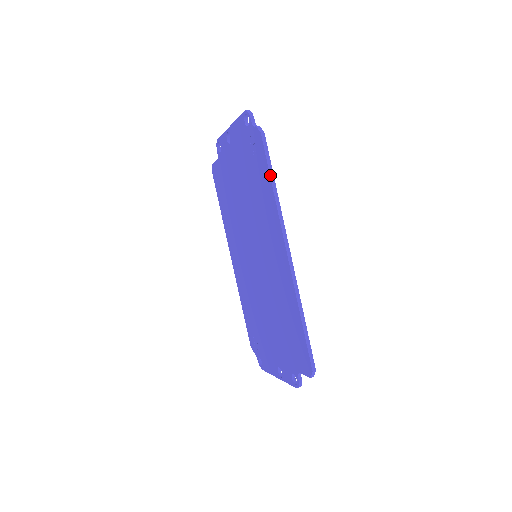
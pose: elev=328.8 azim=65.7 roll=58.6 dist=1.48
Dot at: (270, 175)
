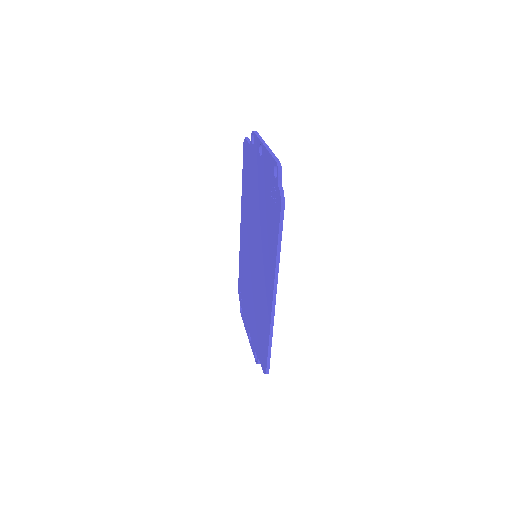
Dot at: (278, 239)
